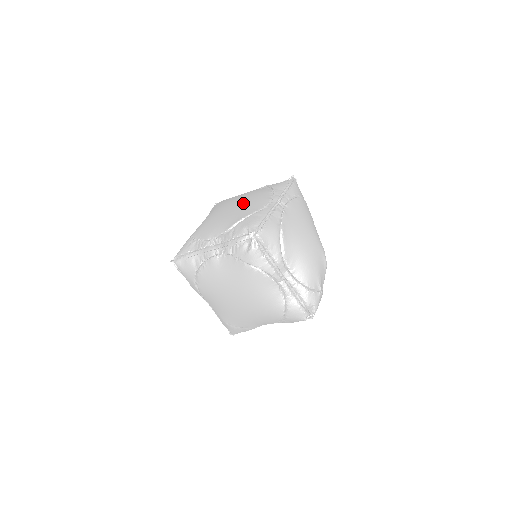
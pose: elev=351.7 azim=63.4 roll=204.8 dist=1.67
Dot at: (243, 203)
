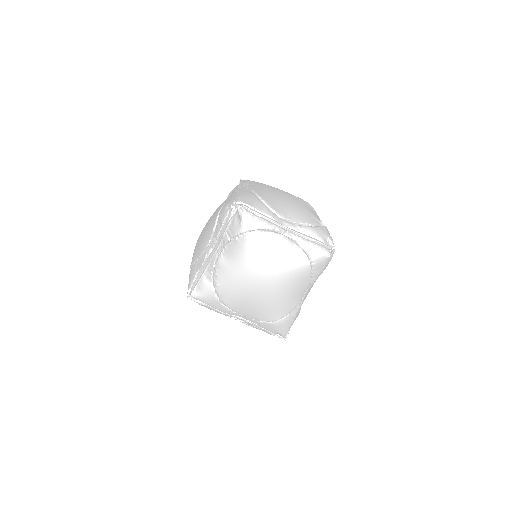
Dot at: occluded
